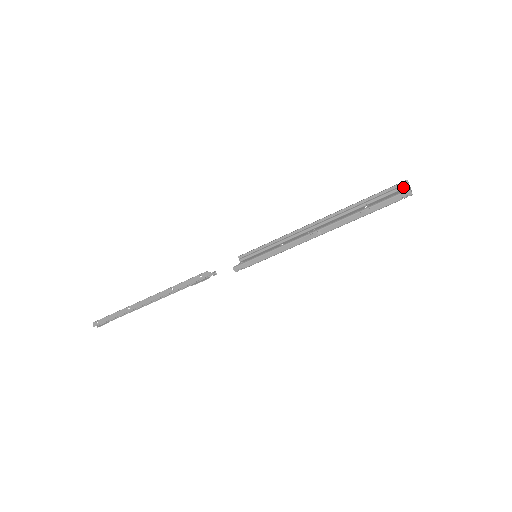
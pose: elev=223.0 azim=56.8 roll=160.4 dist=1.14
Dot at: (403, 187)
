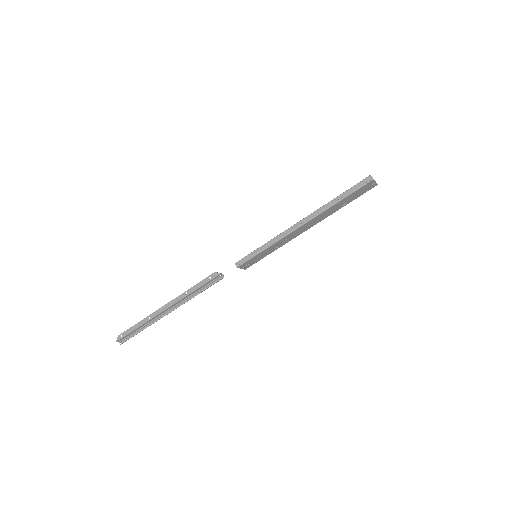
Dot at: (372, 187)
